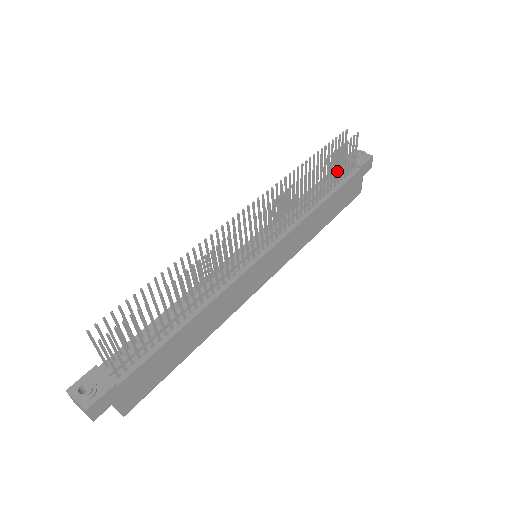
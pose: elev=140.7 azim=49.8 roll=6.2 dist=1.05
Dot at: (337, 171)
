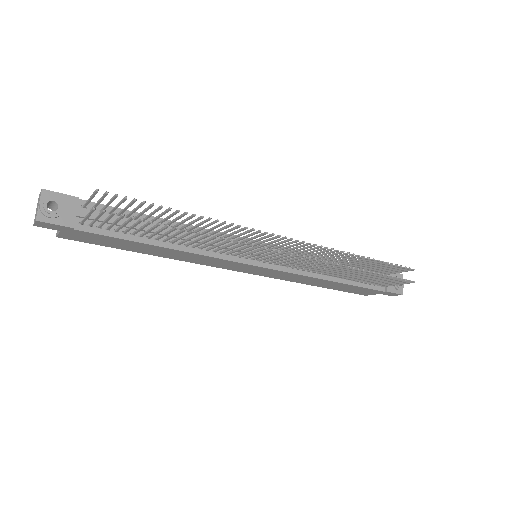
Dot at: occluded
